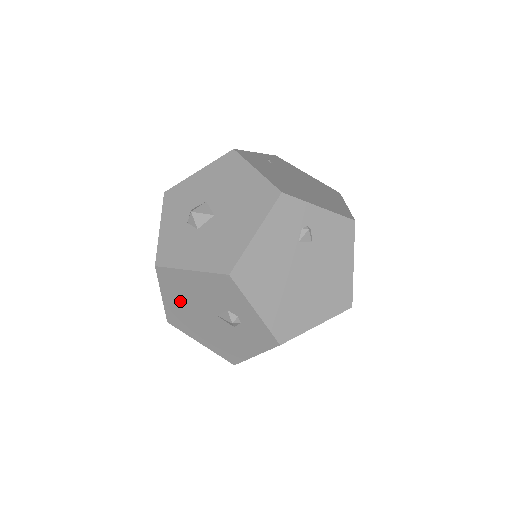
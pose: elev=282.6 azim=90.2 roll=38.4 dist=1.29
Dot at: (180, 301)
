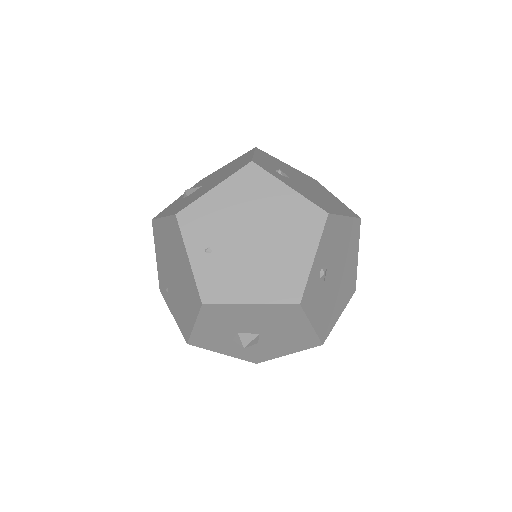
Dot at: occluded
